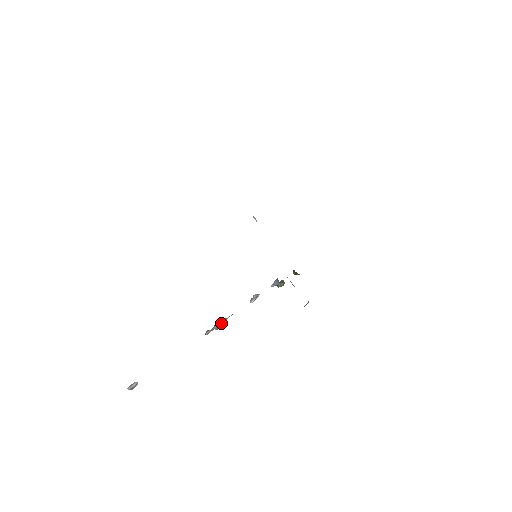
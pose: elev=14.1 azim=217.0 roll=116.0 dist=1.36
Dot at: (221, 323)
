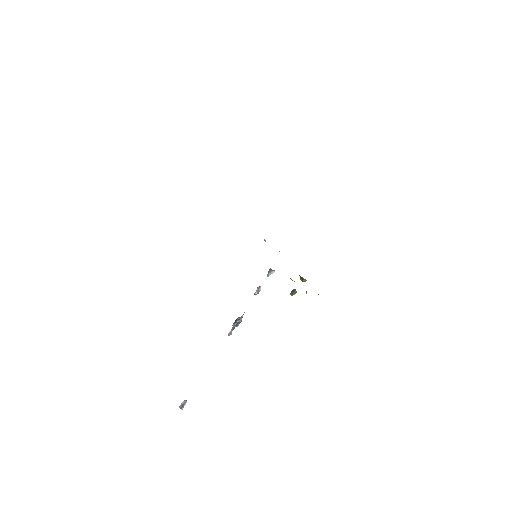
Dot at: (237, 320)
